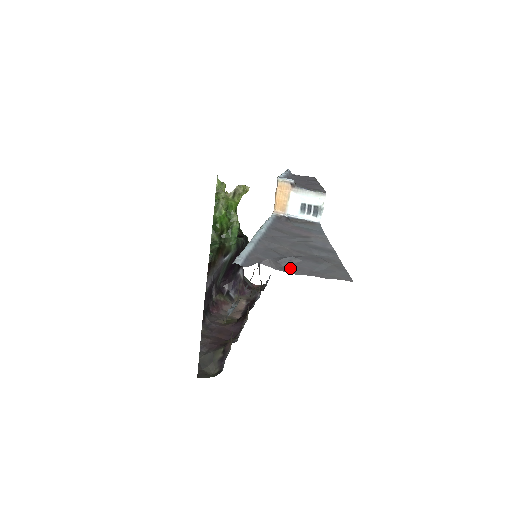
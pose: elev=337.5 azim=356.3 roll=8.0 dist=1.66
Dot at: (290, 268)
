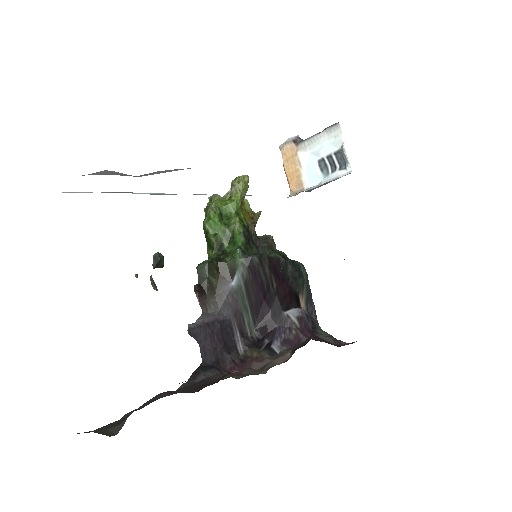
Dot at: occluded
